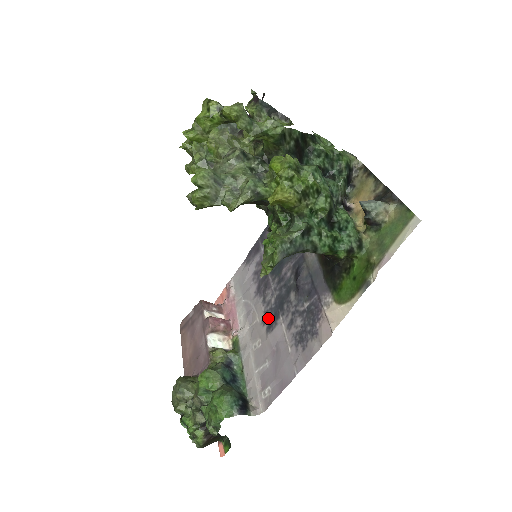
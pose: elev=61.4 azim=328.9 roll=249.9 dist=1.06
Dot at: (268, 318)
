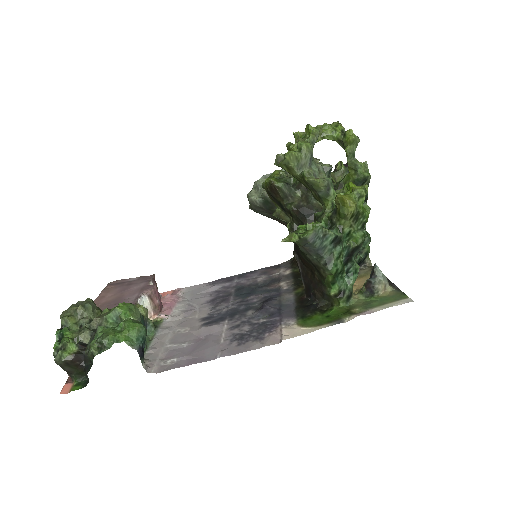
Dot at: (211, 318)
